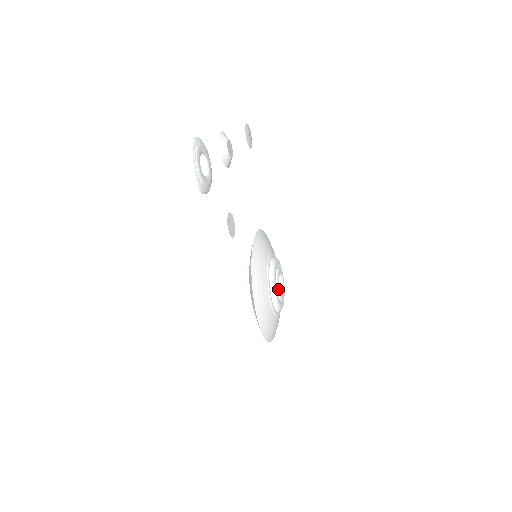
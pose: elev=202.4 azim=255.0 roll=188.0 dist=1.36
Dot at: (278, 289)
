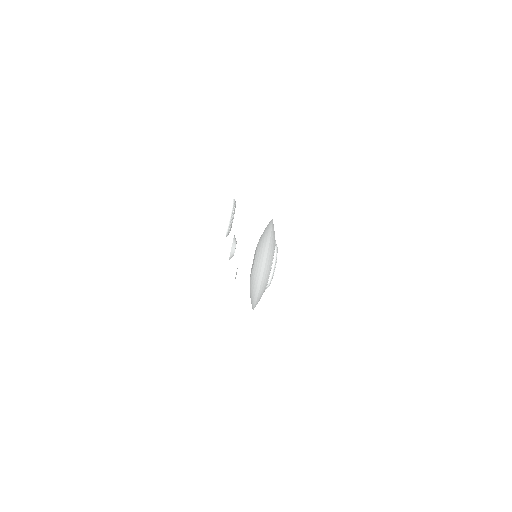
Dot at: occluded
